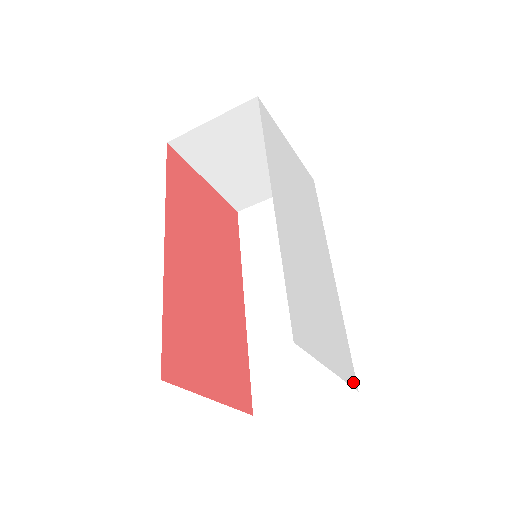
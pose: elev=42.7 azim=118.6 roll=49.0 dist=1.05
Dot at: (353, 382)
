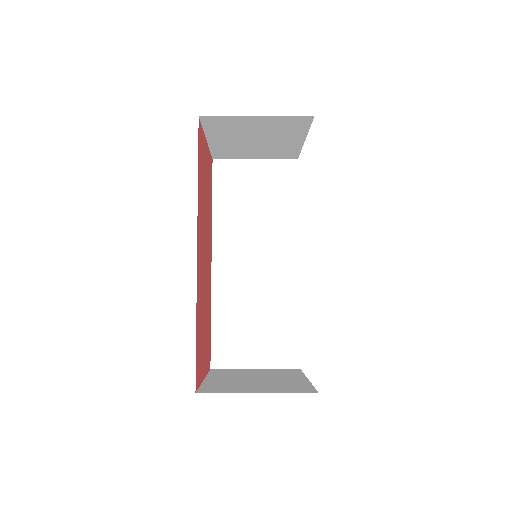
Dot at: occluded
